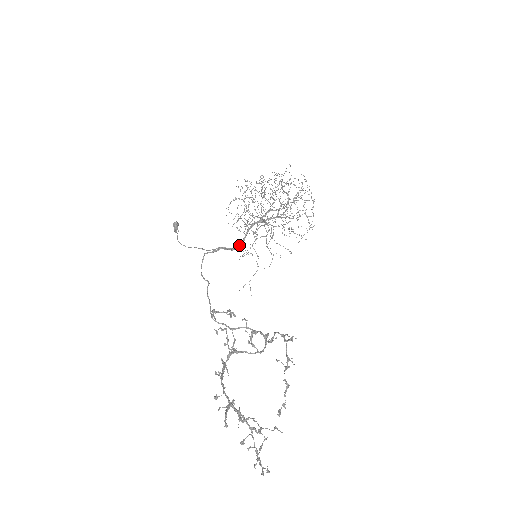
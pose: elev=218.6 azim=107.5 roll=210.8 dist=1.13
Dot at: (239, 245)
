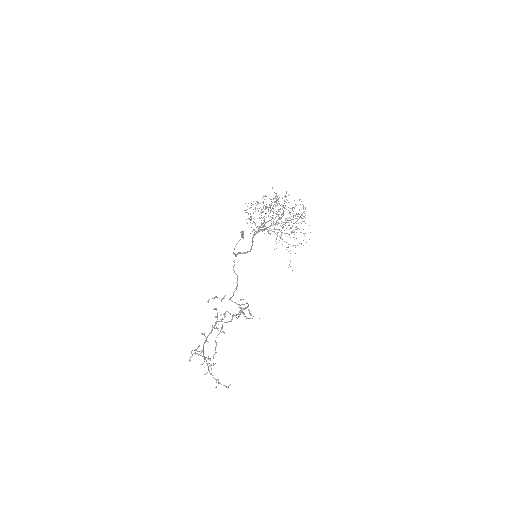
Dot at: (250, 249)
